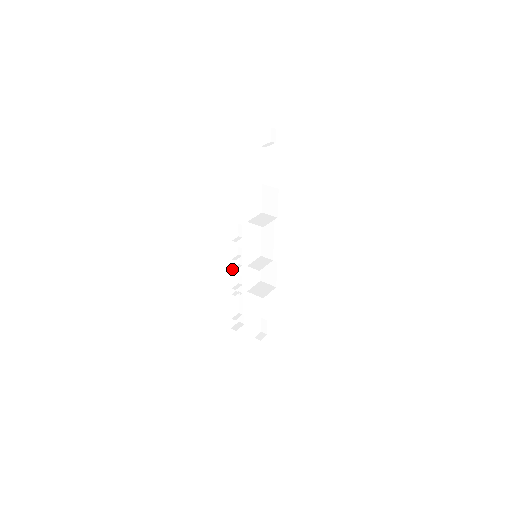
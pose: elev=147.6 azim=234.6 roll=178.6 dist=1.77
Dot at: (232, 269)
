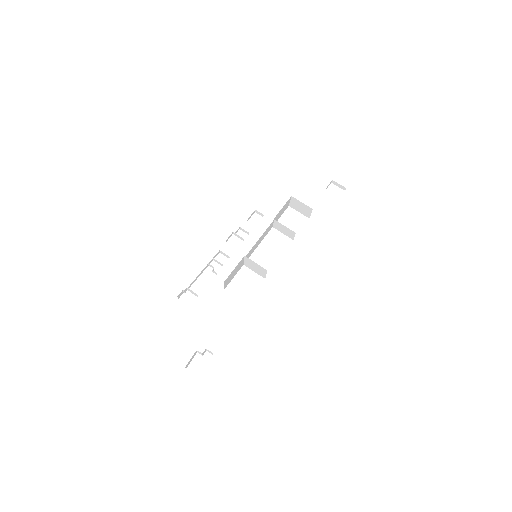
Dot at: occluded
